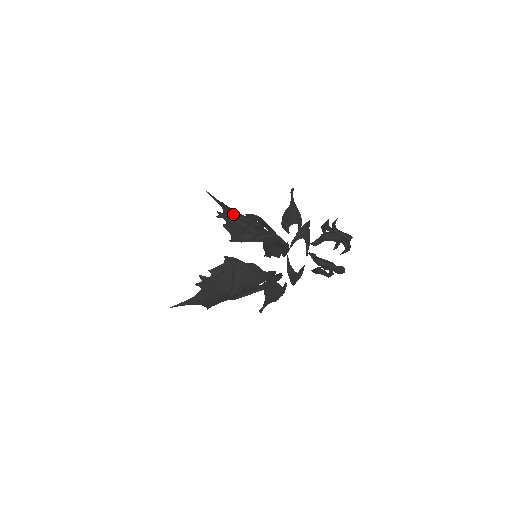
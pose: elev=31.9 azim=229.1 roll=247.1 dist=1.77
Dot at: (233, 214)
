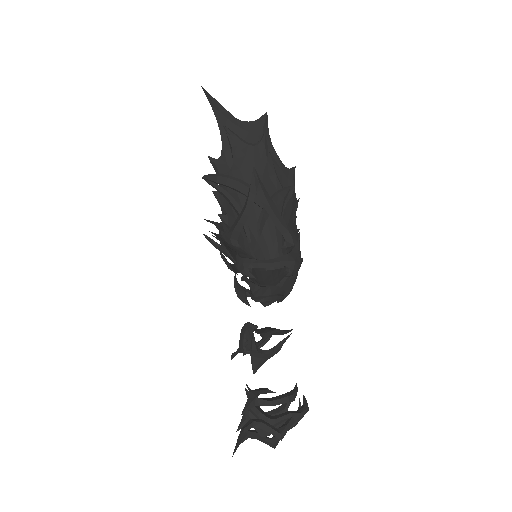
Dot at: (222, 183)
